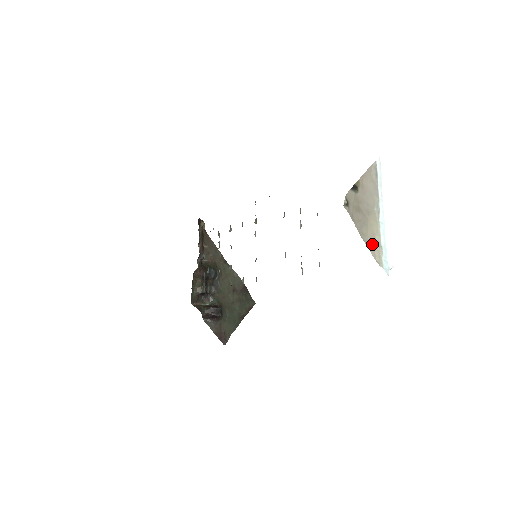
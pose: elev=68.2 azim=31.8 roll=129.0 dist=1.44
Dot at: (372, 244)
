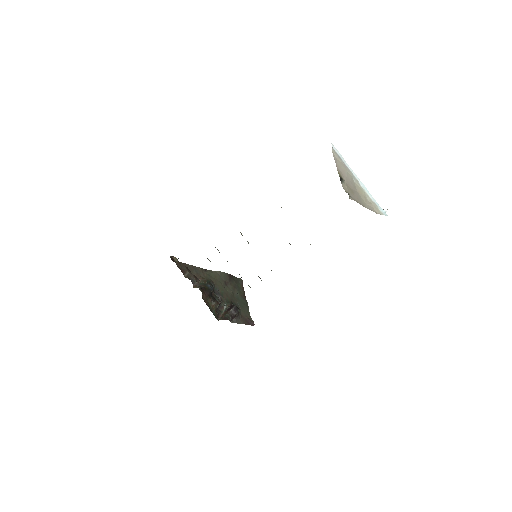
Dot at: (370, 206)
